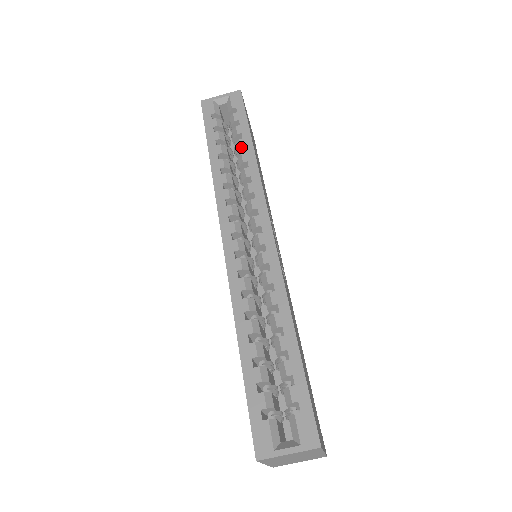
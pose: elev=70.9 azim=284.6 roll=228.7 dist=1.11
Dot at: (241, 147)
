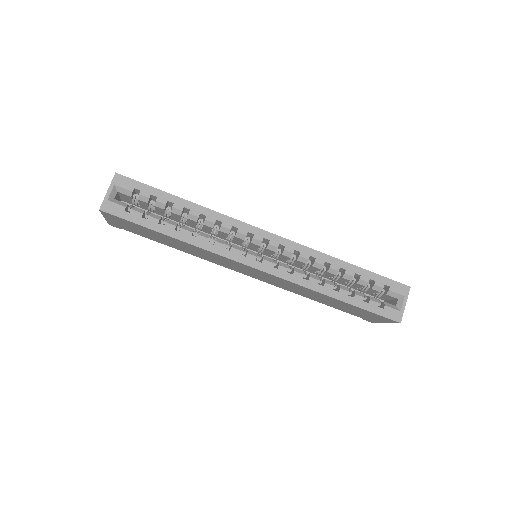
Dot at: (182, 210)
